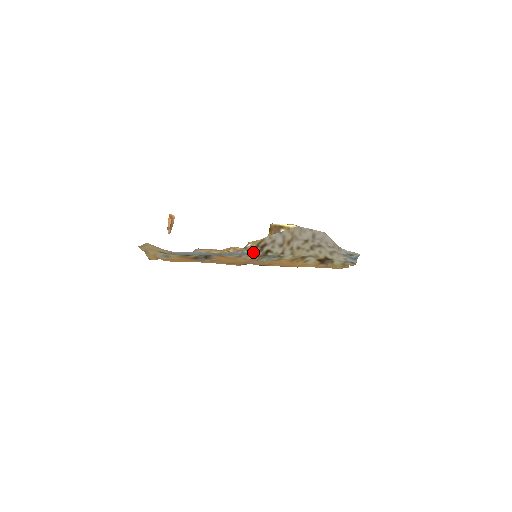
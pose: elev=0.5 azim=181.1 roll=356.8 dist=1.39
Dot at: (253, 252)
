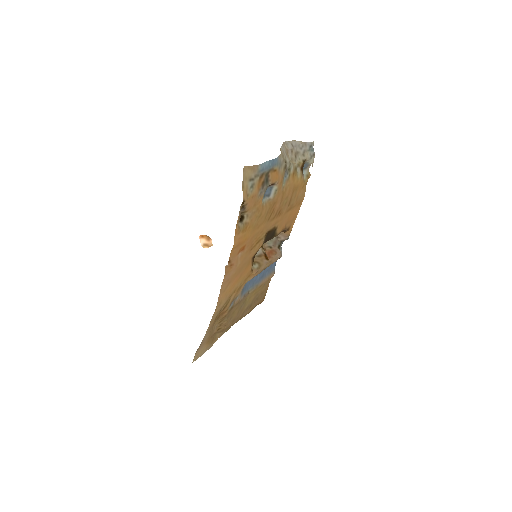
Dot at: (283, 161)
